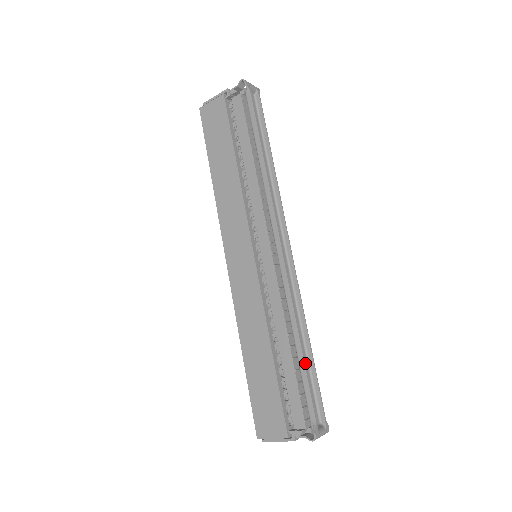
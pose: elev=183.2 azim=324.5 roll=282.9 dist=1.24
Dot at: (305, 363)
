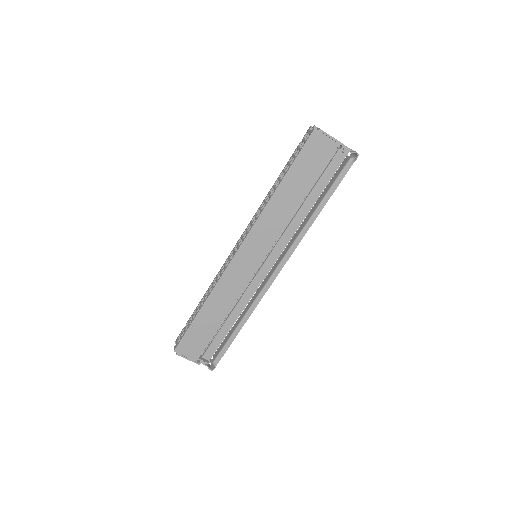
Dot at: (233, 329)
